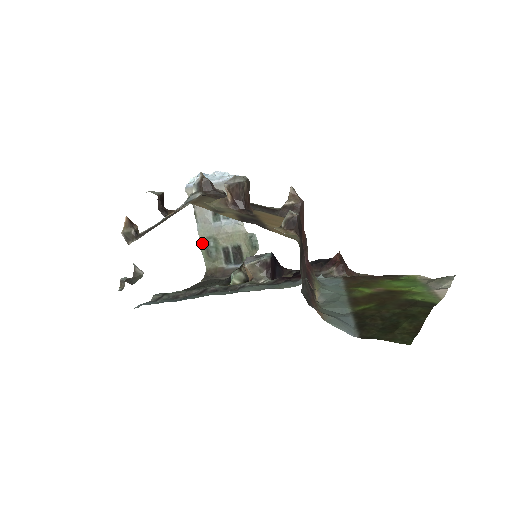
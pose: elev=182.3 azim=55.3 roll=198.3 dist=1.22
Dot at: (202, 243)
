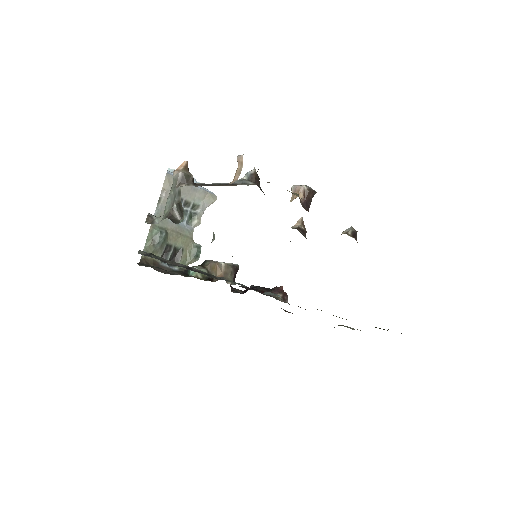
Dot at: (152, 230)
